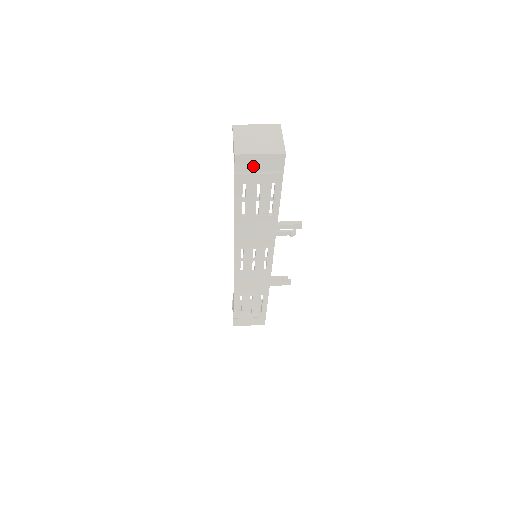
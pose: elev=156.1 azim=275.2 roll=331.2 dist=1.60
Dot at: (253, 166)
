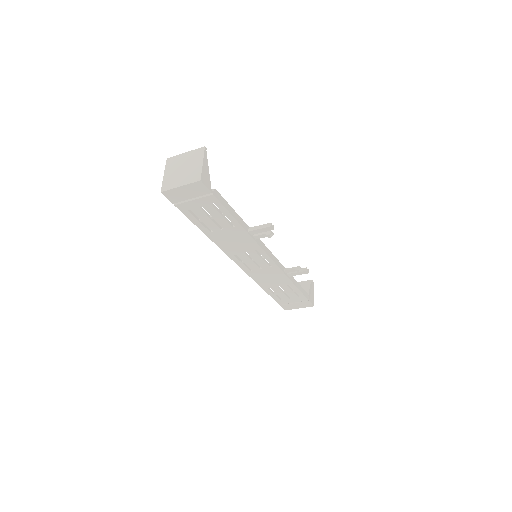
Dot at: (183, 196)
